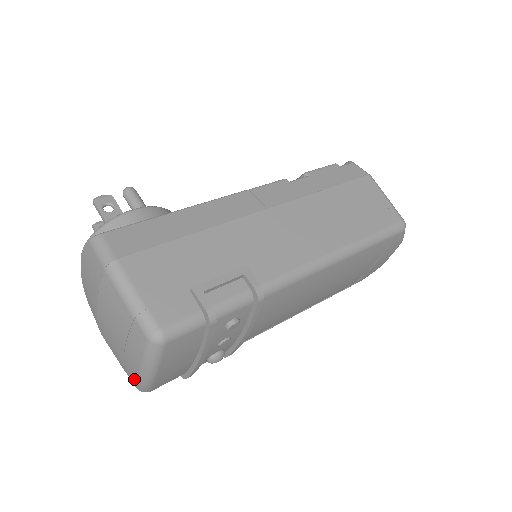
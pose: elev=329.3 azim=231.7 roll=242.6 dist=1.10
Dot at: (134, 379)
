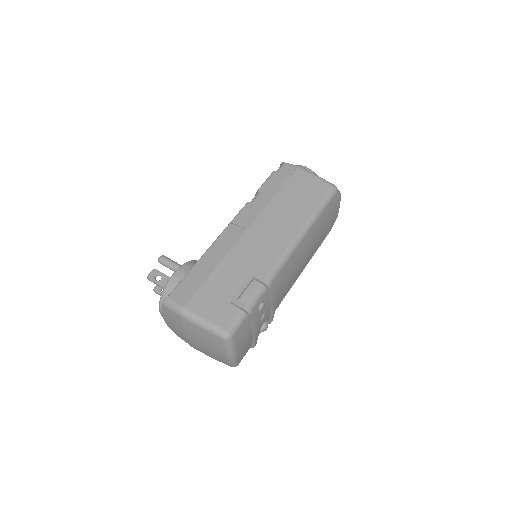
Dot at: (226, 363)
